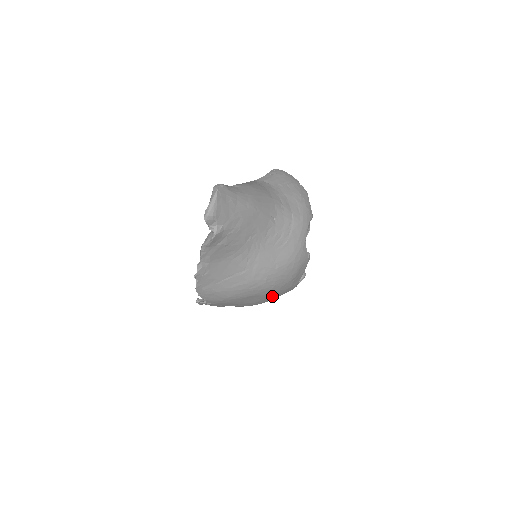
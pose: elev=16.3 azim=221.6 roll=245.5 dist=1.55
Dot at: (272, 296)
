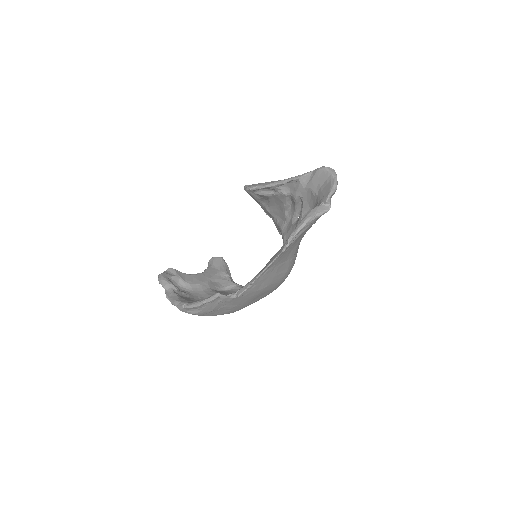
Dot at: occluded
